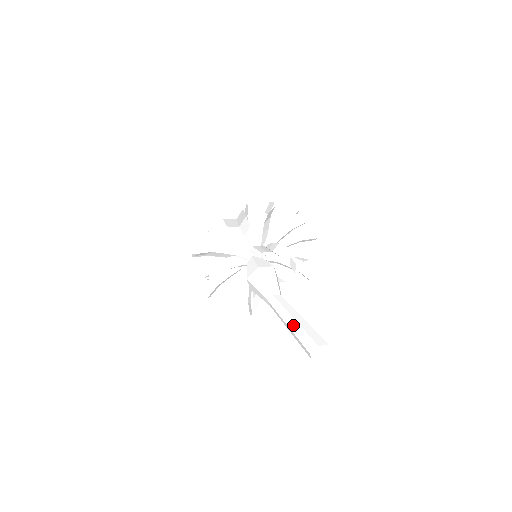
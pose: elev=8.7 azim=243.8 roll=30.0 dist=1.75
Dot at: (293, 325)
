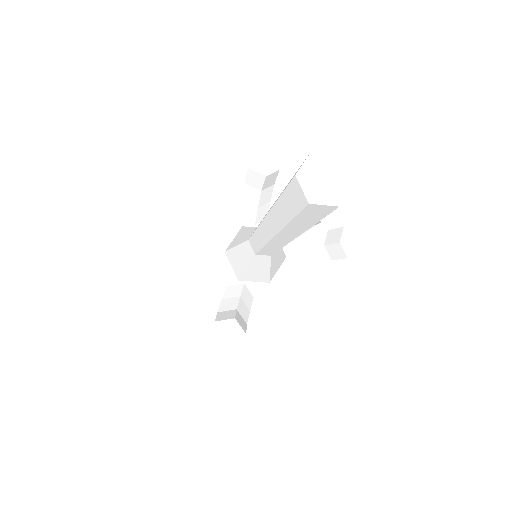
Dot at: occluded
